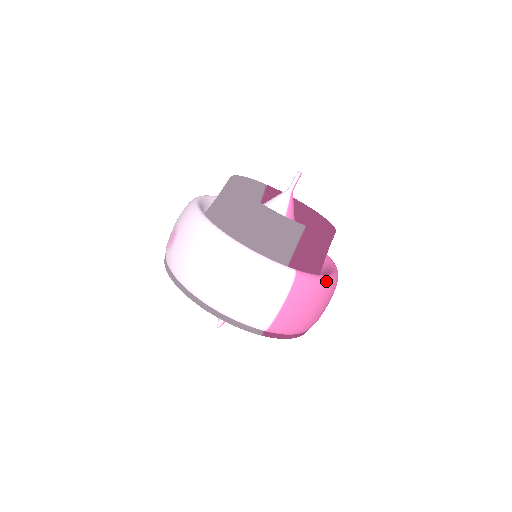
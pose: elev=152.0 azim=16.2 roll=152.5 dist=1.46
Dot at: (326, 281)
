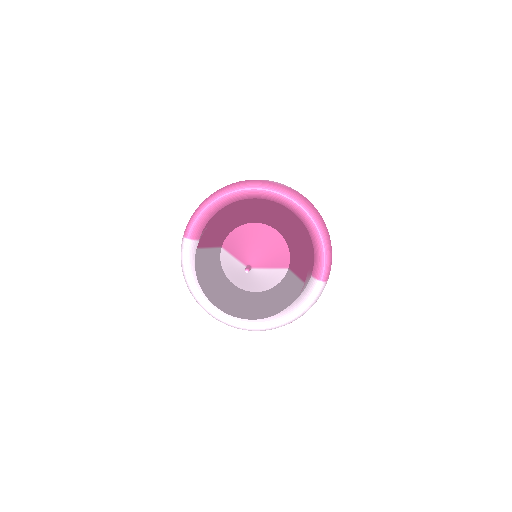
Dot at: (327, 245)
